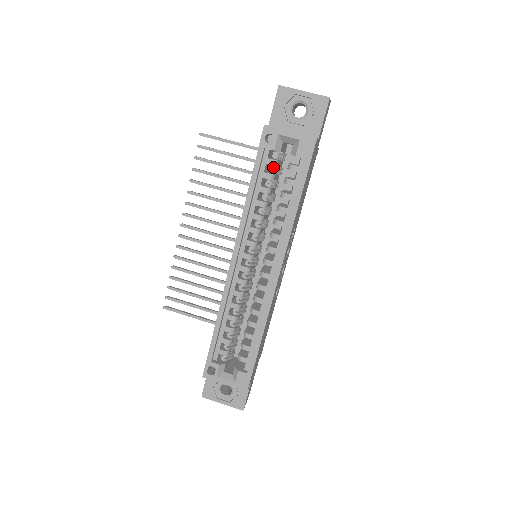
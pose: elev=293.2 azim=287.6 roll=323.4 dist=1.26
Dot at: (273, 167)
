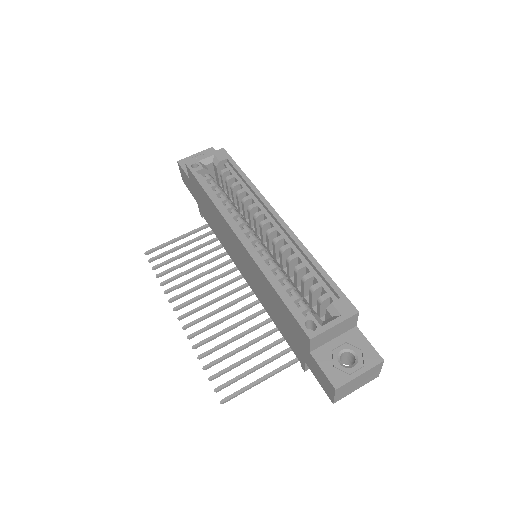
Dot at: (212, 181)
